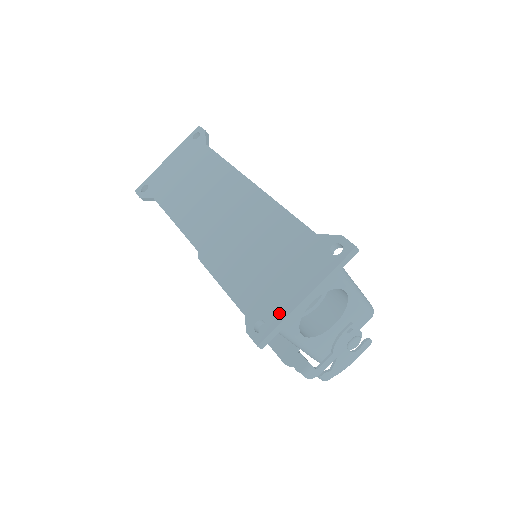
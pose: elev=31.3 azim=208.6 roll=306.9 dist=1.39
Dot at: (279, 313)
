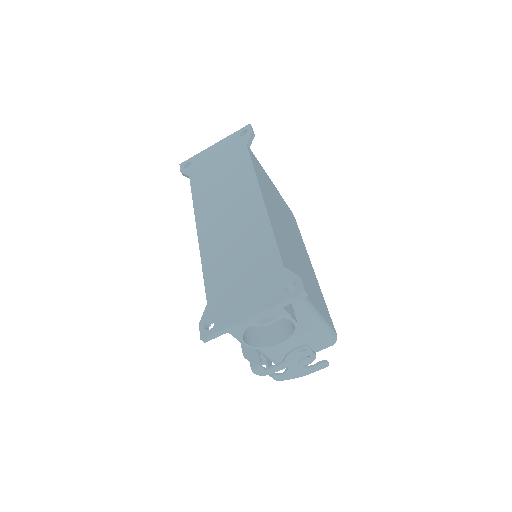
Dot at: (227, 320)
